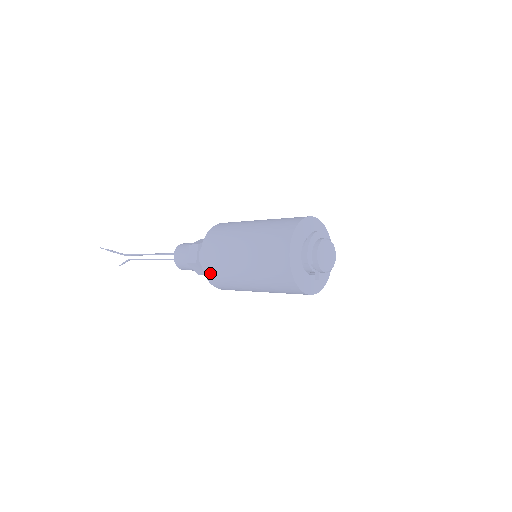
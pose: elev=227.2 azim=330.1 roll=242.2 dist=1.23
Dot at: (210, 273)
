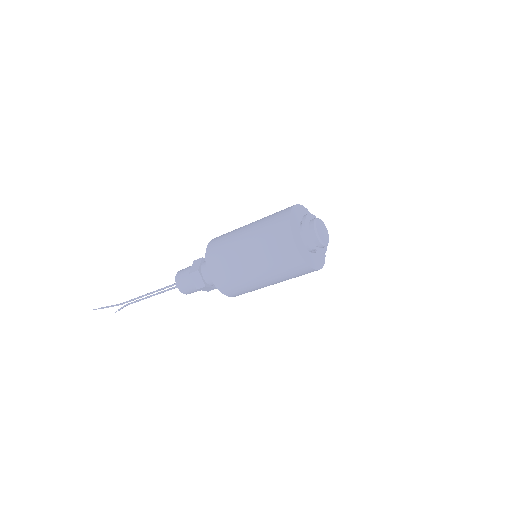
Dot at: (228, 291)
